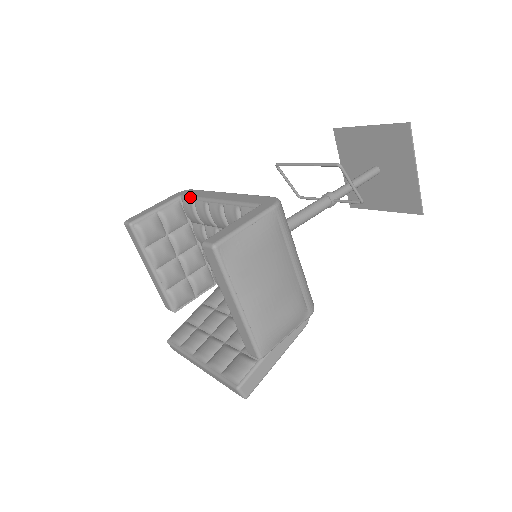
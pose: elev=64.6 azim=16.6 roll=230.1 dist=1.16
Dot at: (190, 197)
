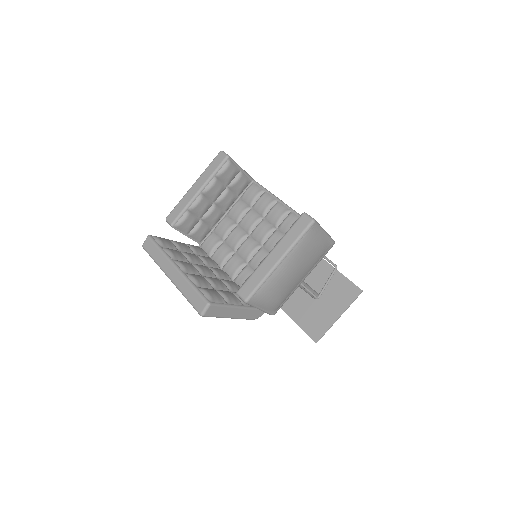
Dot at: (263, 187)
